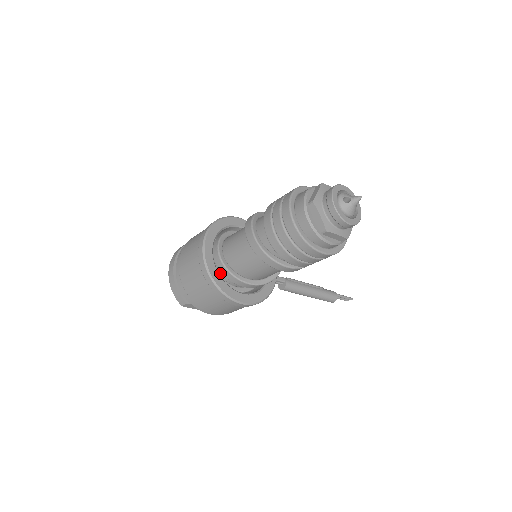
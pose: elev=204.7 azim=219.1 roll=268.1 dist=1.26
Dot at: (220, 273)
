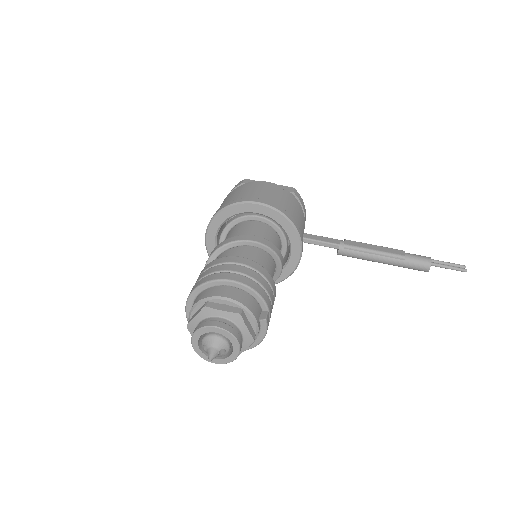
Dot at: occluded
